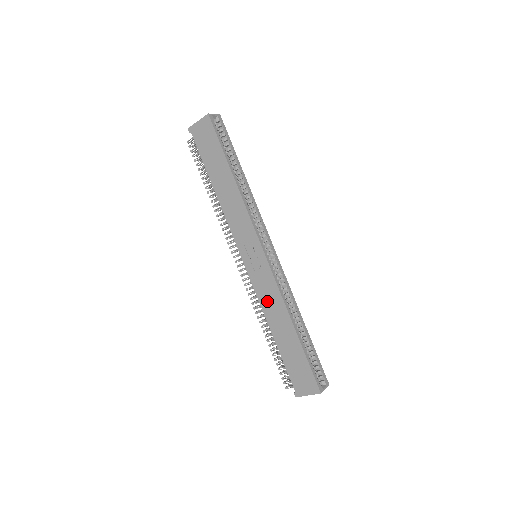
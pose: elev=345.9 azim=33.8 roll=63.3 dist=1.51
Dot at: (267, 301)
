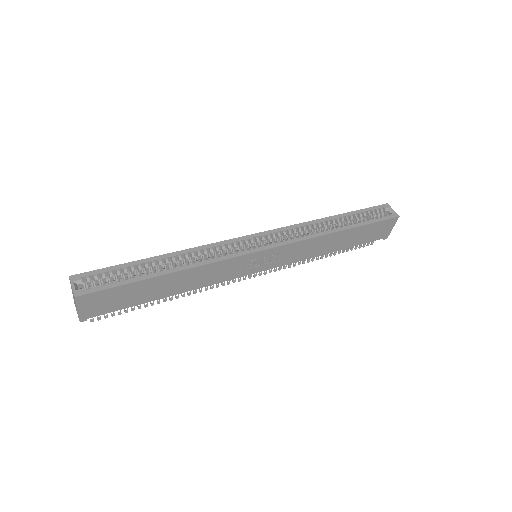
Dot at: (306, 253)
